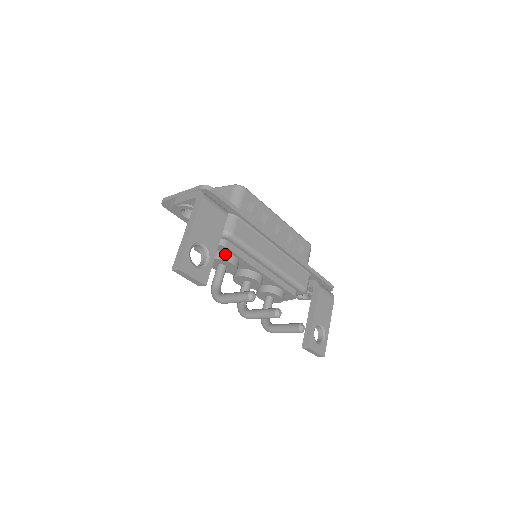
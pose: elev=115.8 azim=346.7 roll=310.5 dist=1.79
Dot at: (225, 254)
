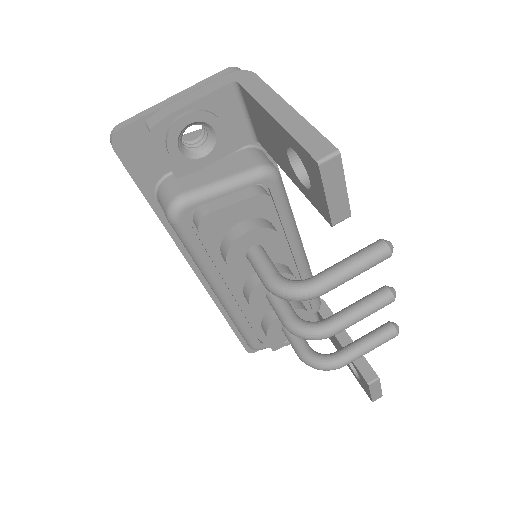
Dot at: (264, 220)
